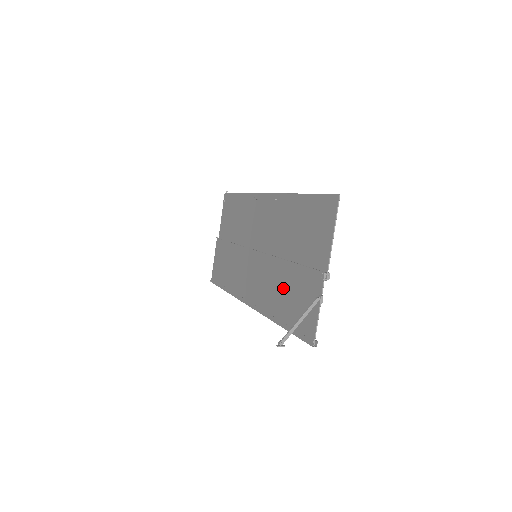
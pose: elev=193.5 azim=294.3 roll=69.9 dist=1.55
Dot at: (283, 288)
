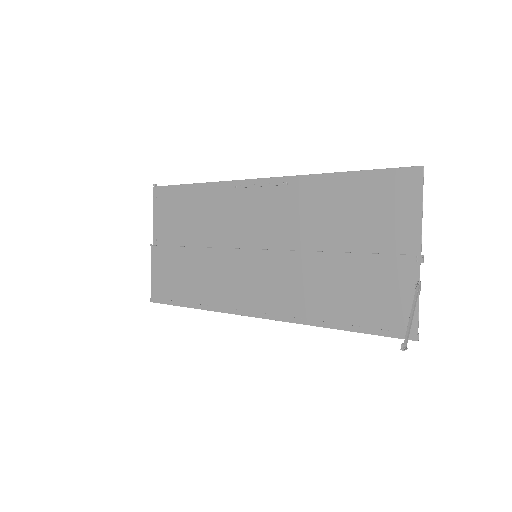
Dot at: (334, 285)
